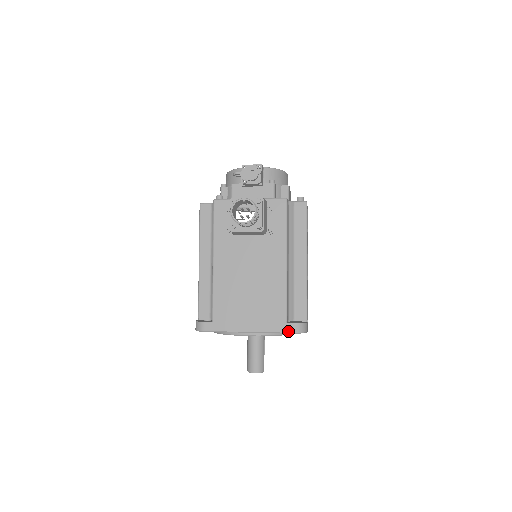
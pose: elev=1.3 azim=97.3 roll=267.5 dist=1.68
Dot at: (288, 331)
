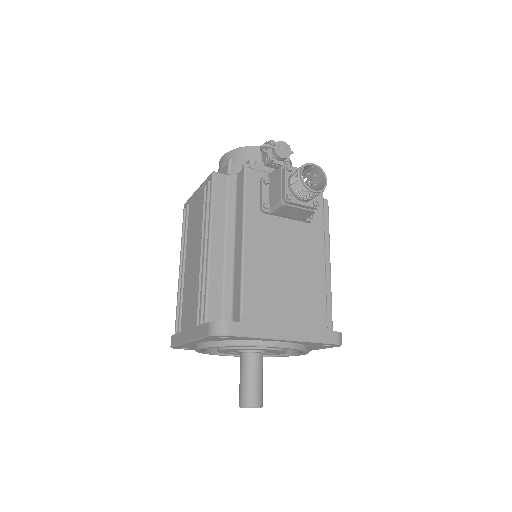
Dot at: (330, 341)
